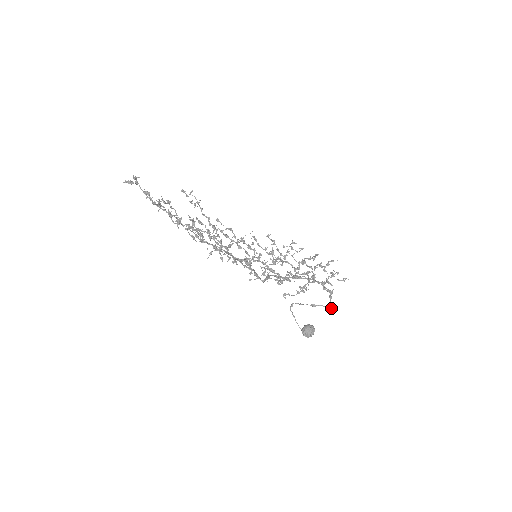
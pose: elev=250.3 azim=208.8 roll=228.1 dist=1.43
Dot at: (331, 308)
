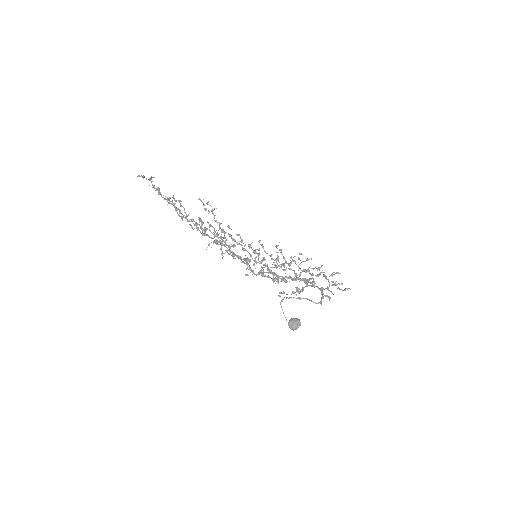
Dot at: (317, 303)
